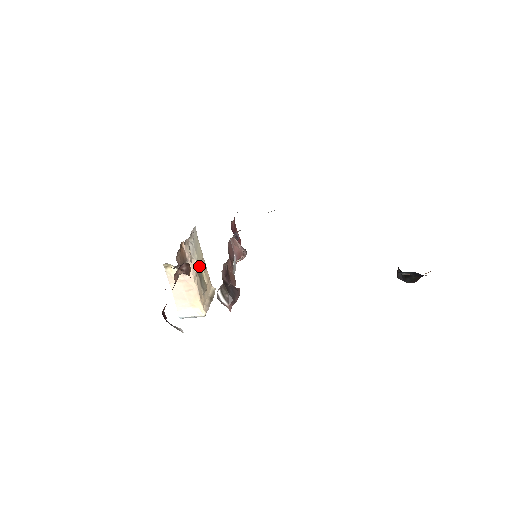
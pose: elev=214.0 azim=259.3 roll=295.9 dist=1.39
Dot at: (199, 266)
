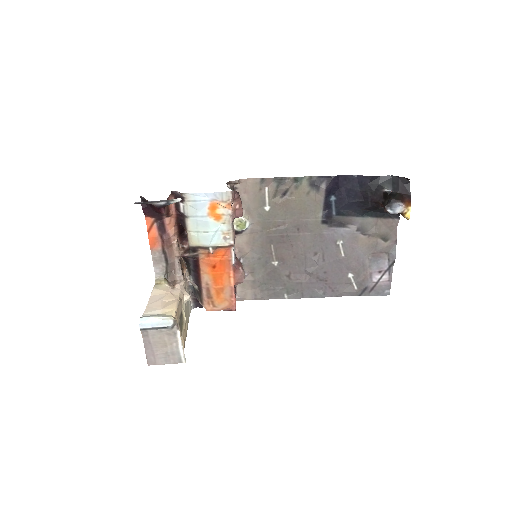
Dot at: (189, 295)
